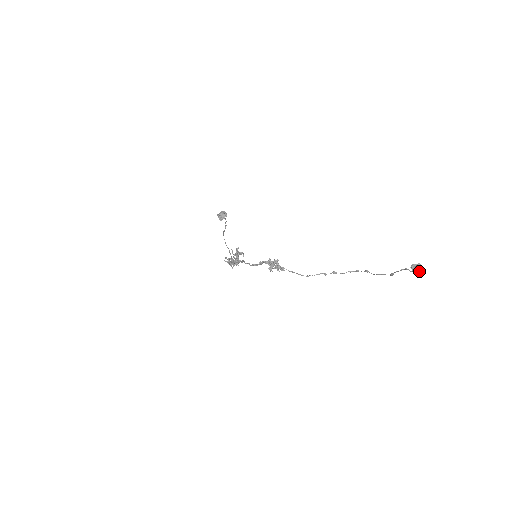
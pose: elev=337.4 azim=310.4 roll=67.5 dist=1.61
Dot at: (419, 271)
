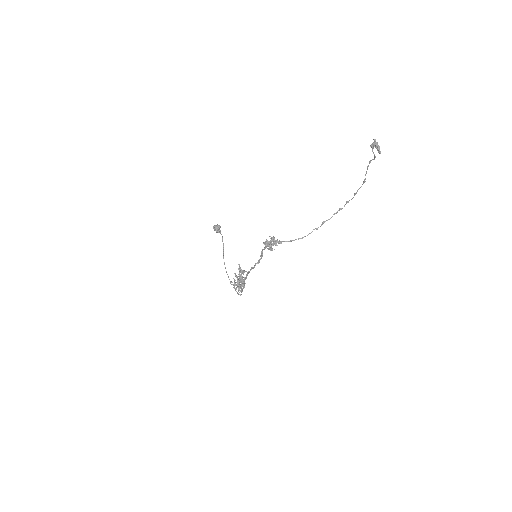
Dot at: (377, 145)
